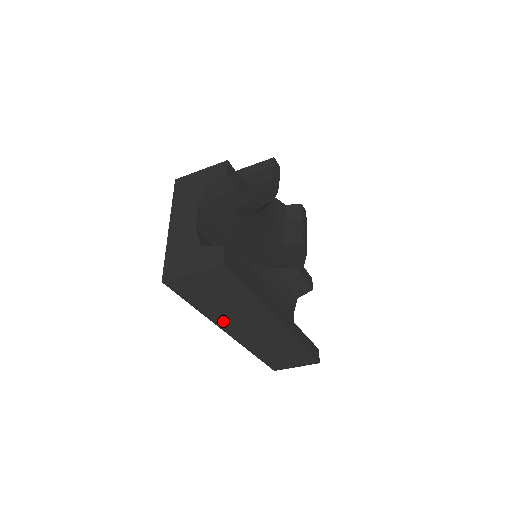
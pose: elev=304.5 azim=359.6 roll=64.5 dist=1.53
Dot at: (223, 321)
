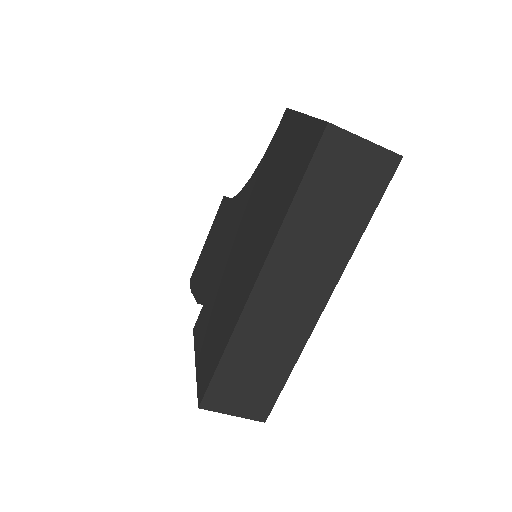
Dot at: (286, 248)
